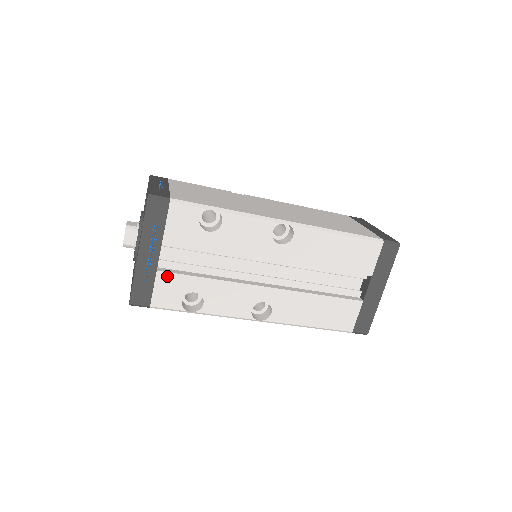
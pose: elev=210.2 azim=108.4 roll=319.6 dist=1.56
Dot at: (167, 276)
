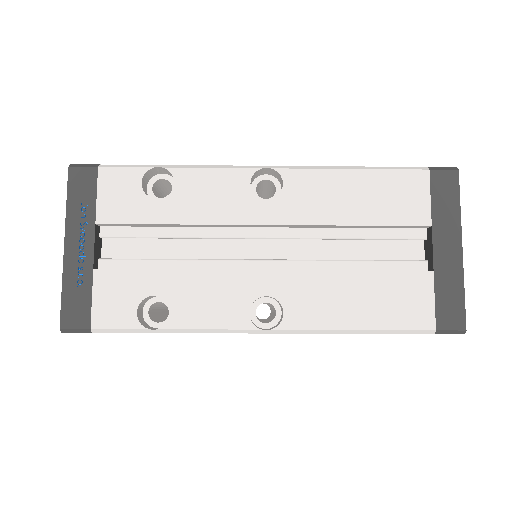
Dot at: (109, 275)
